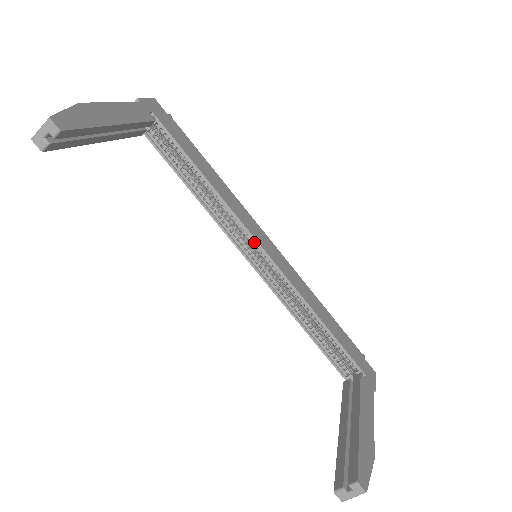
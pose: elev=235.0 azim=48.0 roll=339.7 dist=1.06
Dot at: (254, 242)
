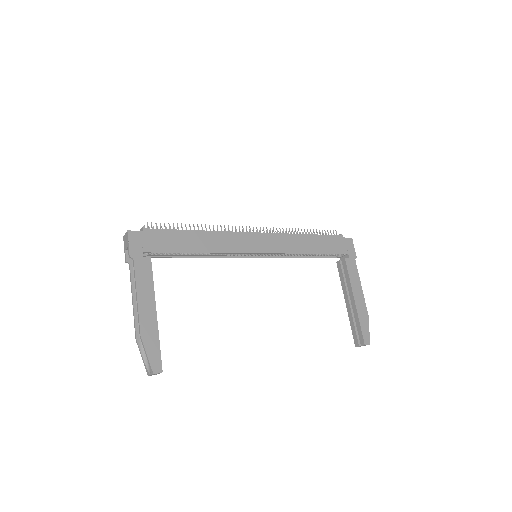
Dot at: (251, 253)
